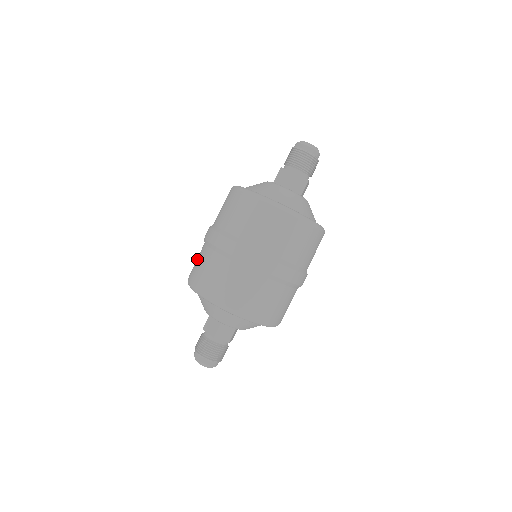
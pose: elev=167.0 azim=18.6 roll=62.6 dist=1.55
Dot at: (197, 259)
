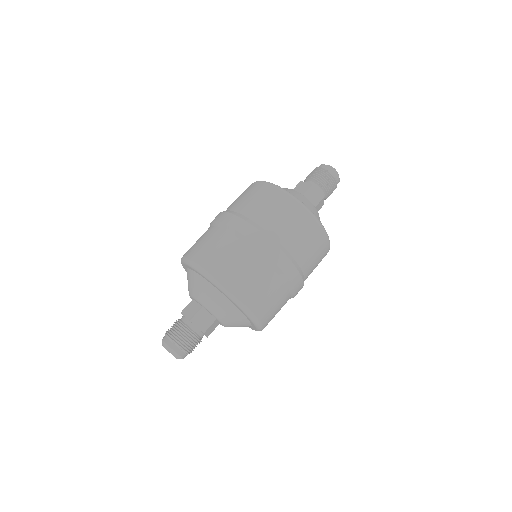
Dot at: occluded
